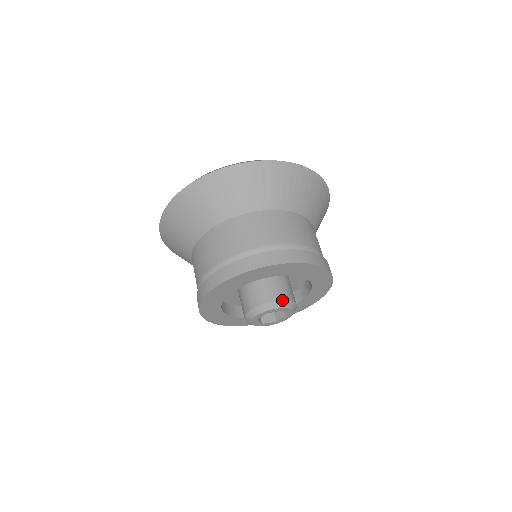
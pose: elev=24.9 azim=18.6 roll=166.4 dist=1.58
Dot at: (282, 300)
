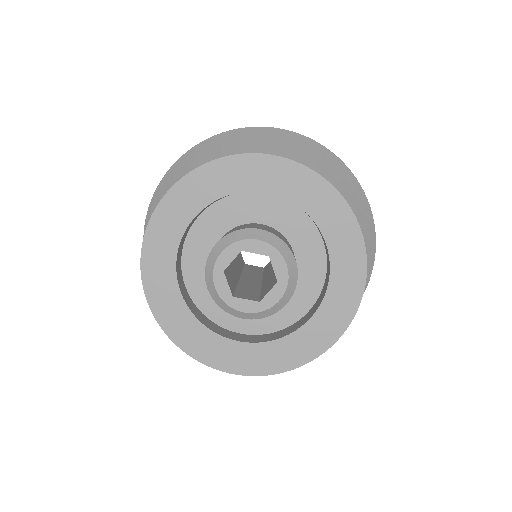
Dot at: occluded
